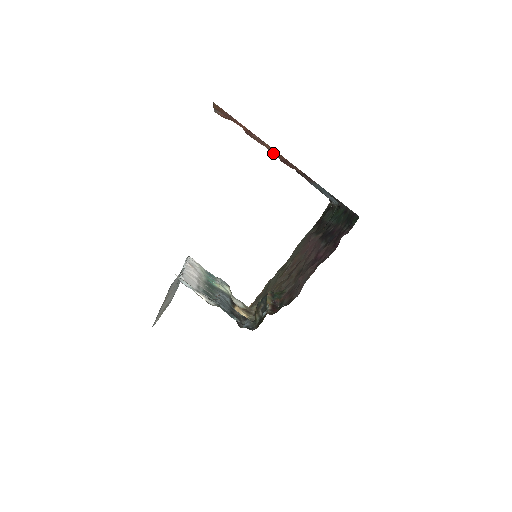
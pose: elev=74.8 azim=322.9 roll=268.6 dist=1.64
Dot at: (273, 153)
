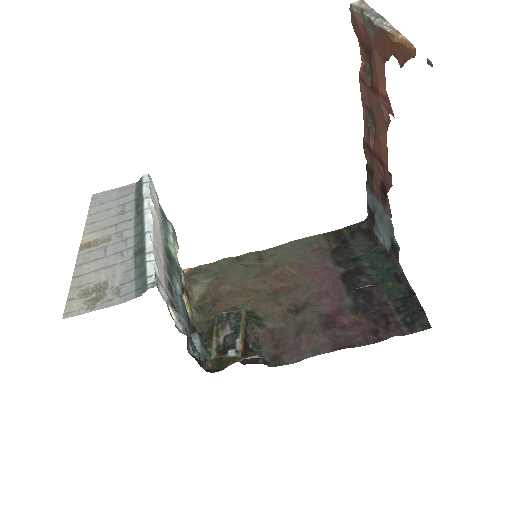
Dot at: (364, 126)
